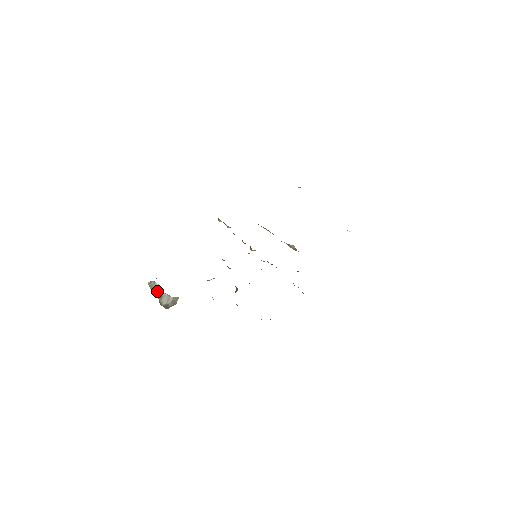
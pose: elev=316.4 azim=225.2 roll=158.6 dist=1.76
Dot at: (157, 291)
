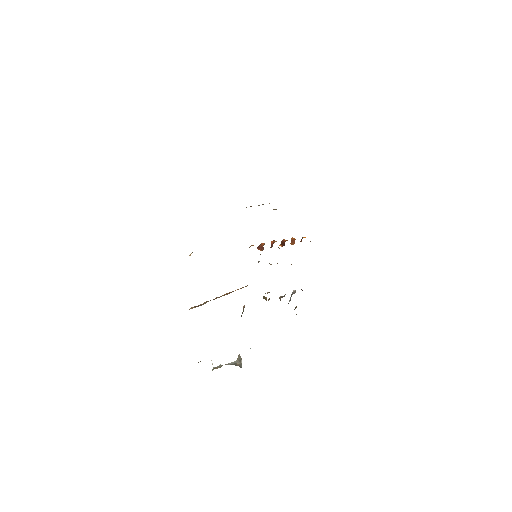
Dot at: (220, 367)
